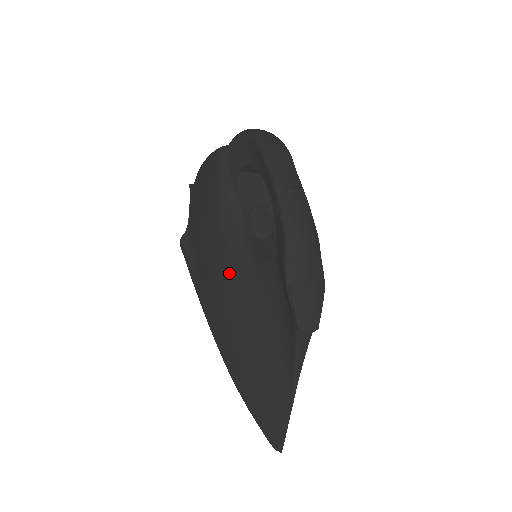
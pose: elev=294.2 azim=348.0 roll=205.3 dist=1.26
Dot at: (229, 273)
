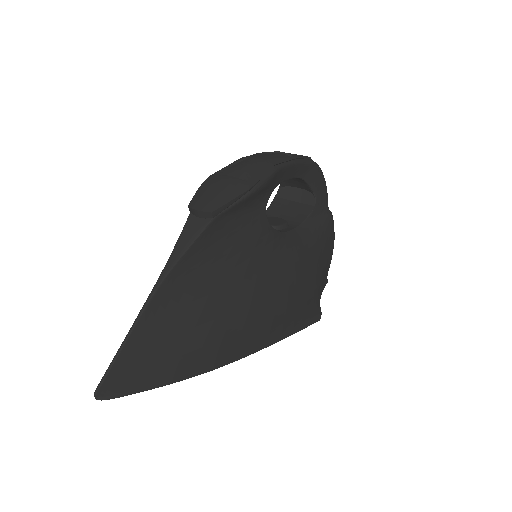
Dot at: occluded
